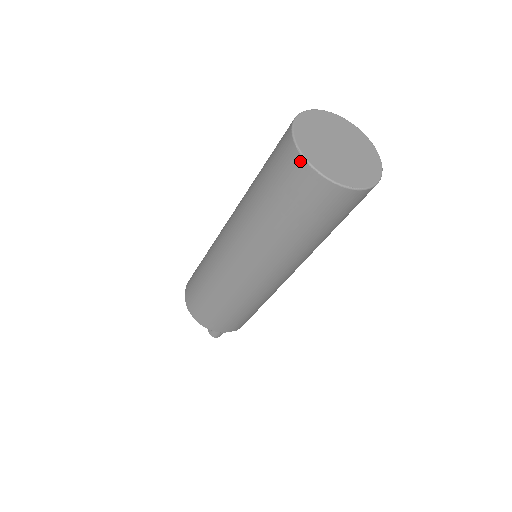
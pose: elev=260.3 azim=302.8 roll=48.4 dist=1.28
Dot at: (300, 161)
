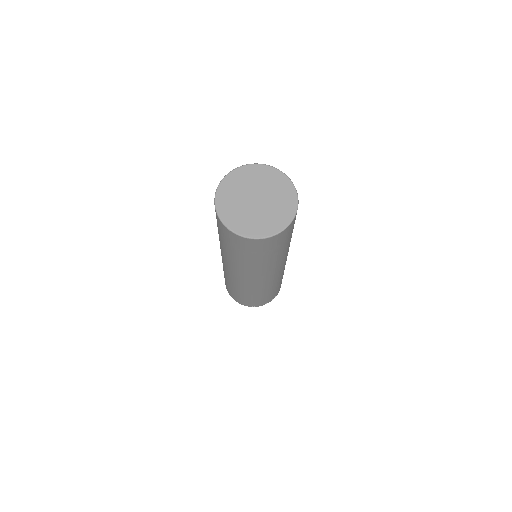
Dot at: (234, 235)
